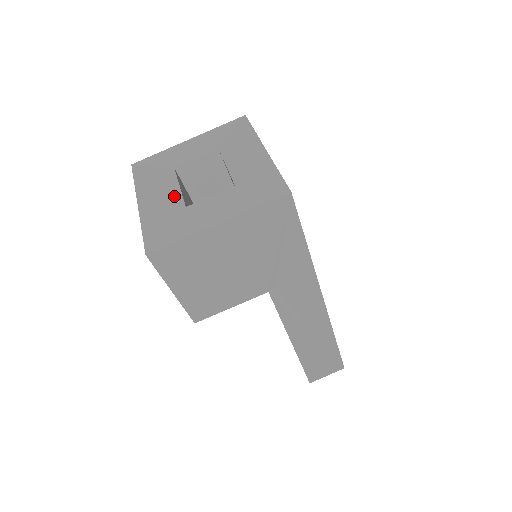
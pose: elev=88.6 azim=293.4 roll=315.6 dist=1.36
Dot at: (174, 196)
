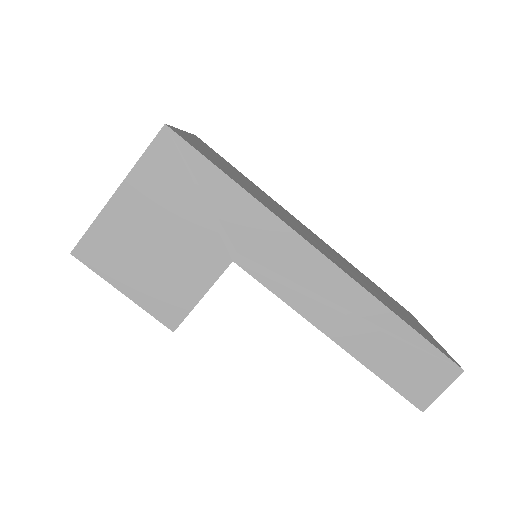
Dot at: occluded
